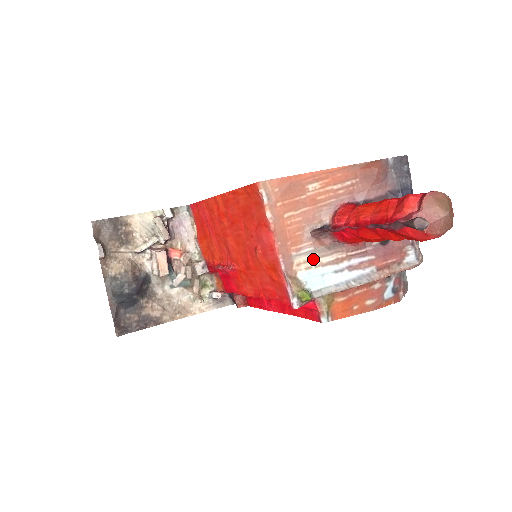
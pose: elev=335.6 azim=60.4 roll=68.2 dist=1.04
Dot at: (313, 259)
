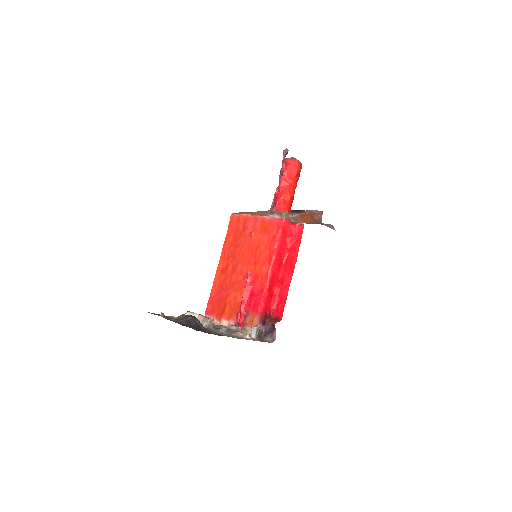
Dot at: occluded
